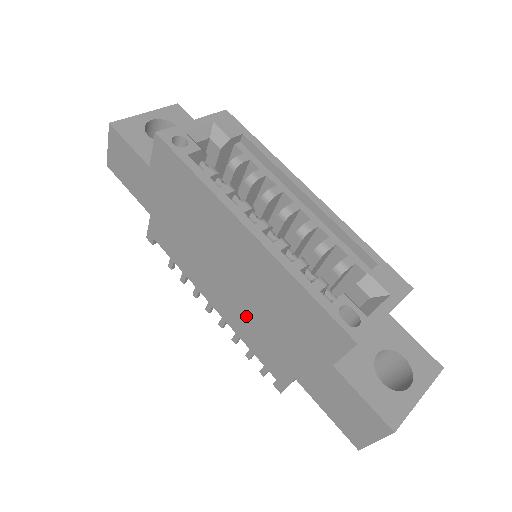
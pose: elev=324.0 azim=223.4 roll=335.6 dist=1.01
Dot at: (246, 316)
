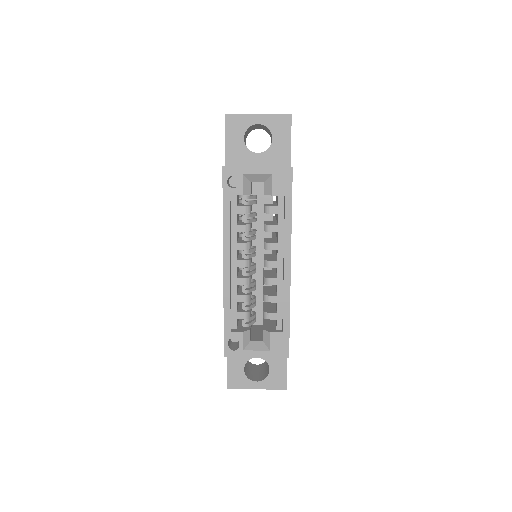
Dot at: occluded
